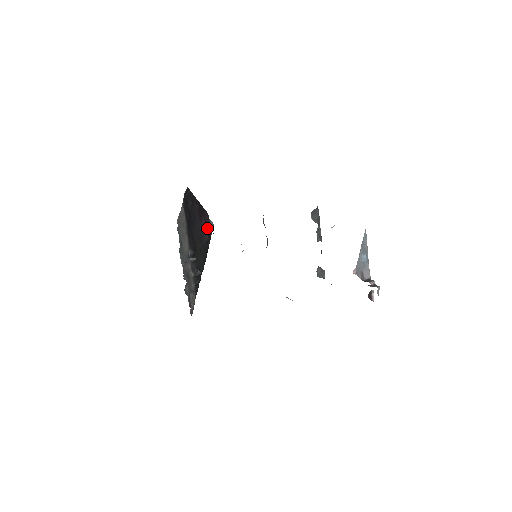
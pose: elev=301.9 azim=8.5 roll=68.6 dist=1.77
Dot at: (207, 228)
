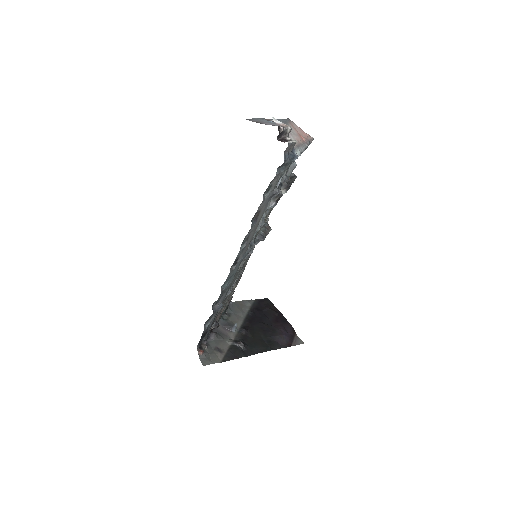
Dot at: (283, 332)
